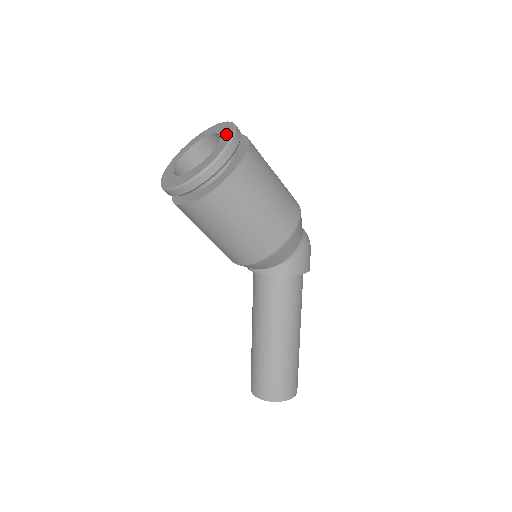
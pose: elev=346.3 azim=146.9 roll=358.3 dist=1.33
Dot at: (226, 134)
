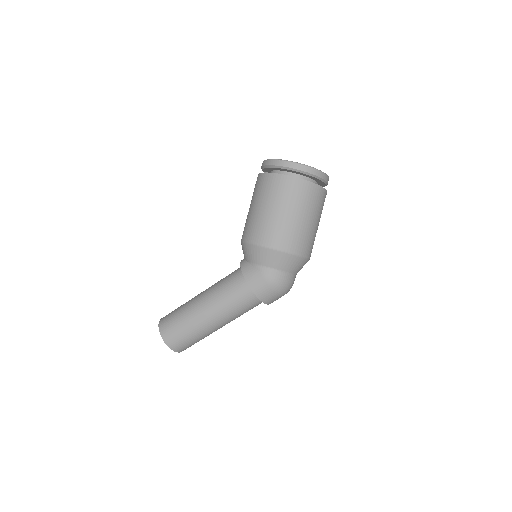
Dot at: occluded
